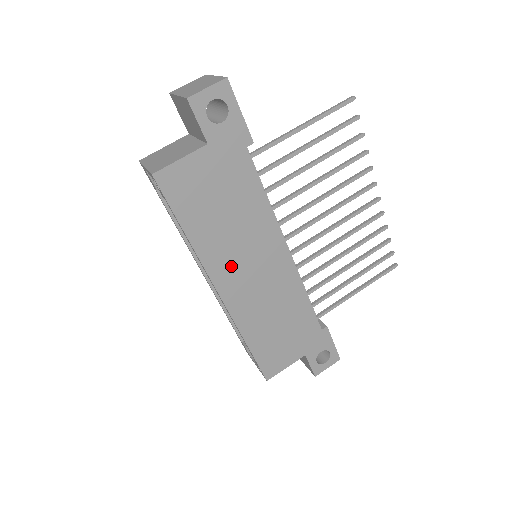
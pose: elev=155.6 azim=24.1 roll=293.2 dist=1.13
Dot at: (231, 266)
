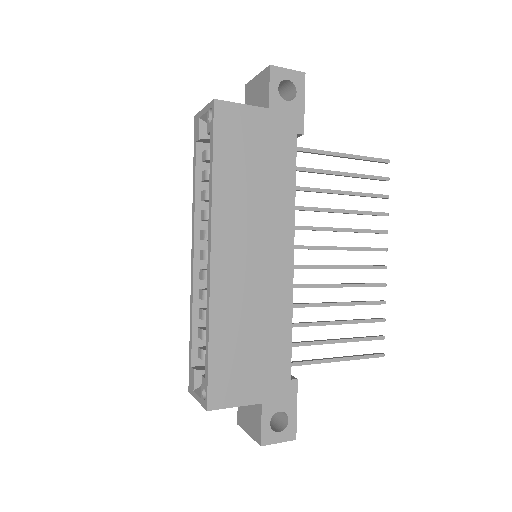
Dot at: (236, 233)
